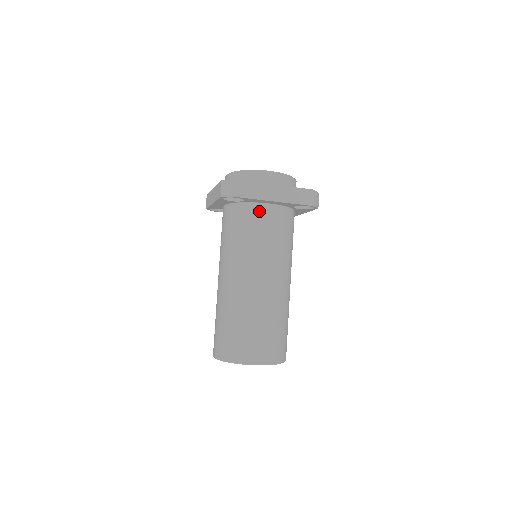
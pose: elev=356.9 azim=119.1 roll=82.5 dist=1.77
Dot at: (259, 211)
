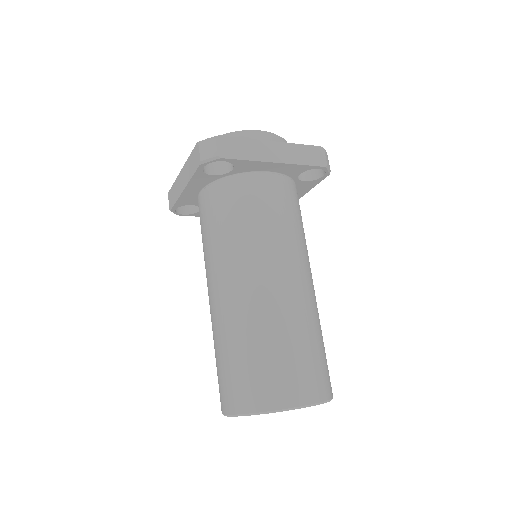
Dot at: (256, 182)
